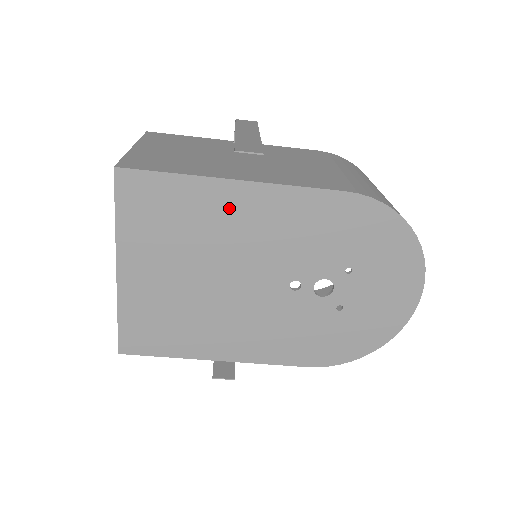
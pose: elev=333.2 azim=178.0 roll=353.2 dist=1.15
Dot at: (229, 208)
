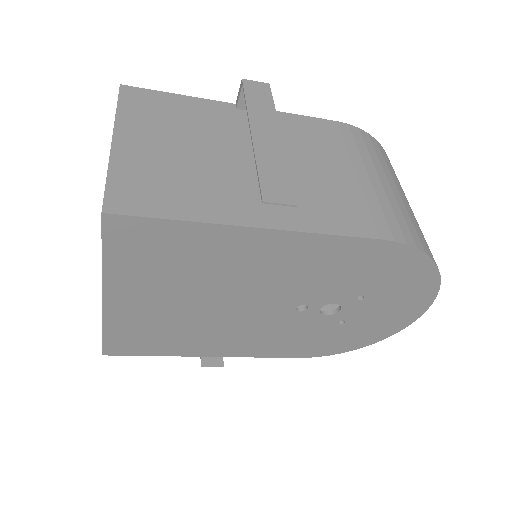
Dot at: (244, 251)
